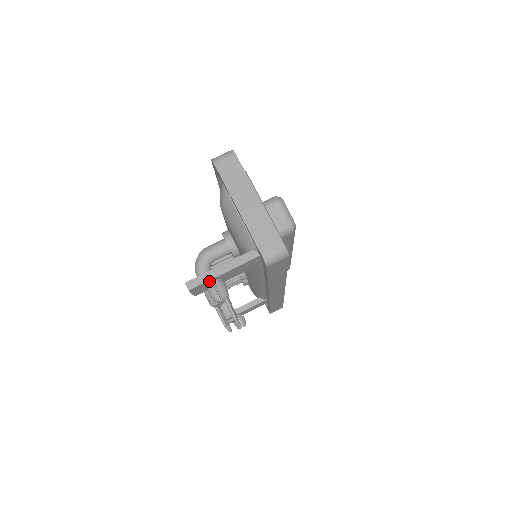
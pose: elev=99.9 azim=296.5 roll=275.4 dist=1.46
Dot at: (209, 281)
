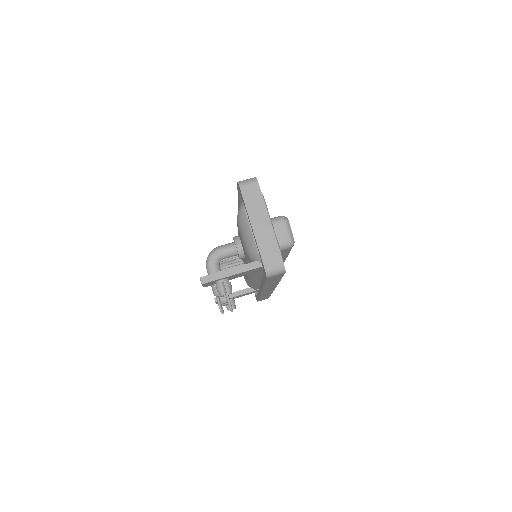
Dot at: (219, 279)
